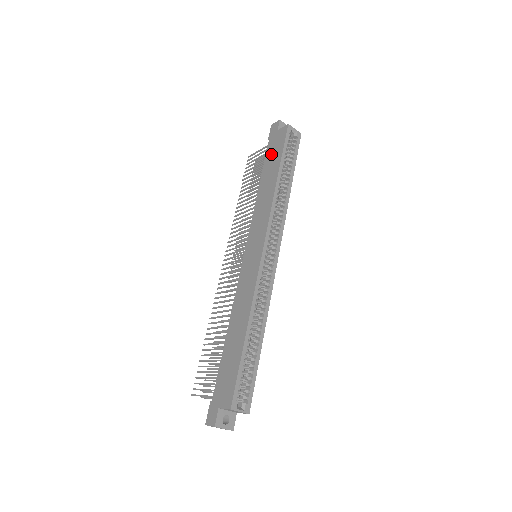
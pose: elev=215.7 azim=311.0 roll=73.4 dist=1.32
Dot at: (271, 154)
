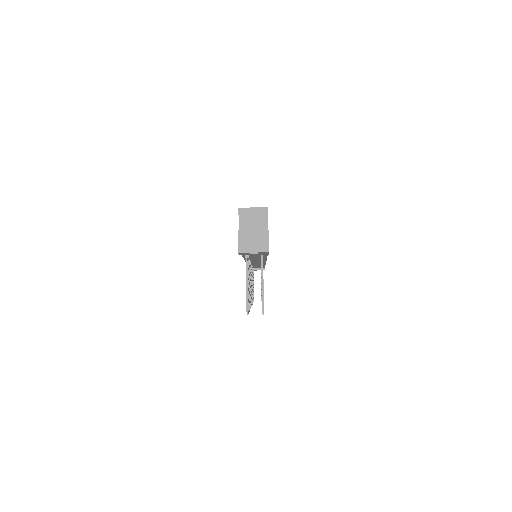
Dot at: occluded
